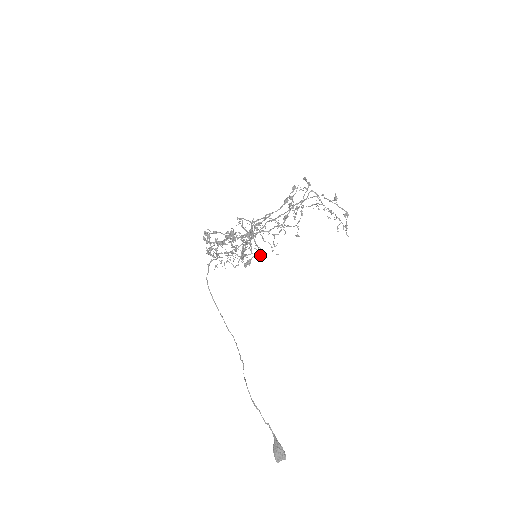
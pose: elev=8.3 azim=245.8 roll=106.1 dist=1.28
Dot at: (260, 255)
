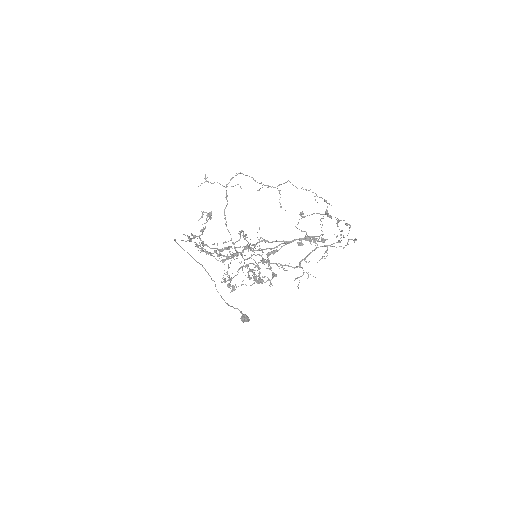
Dot at: occluded
